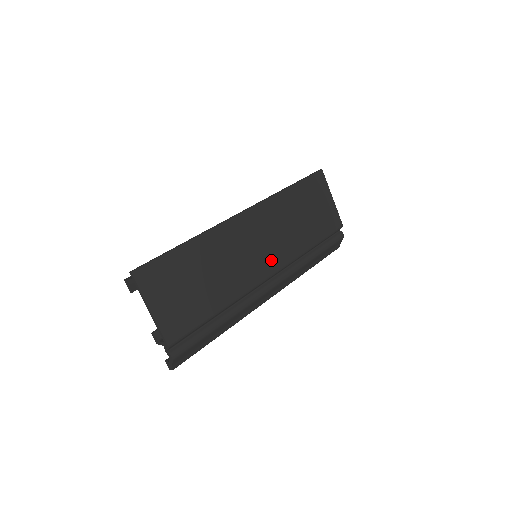
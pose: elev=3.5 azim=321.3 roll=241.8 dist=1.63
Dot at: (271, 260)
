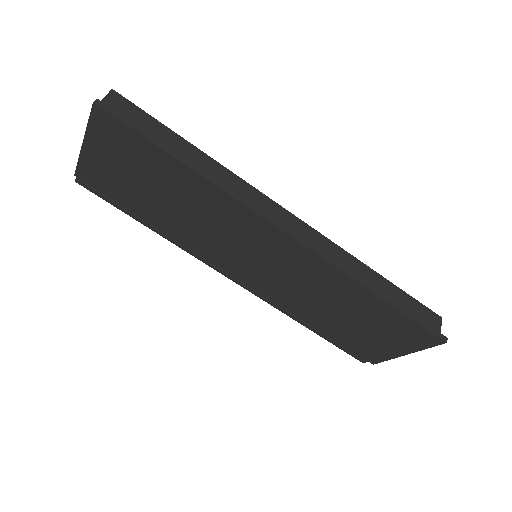
Dot at: (256, 278)
